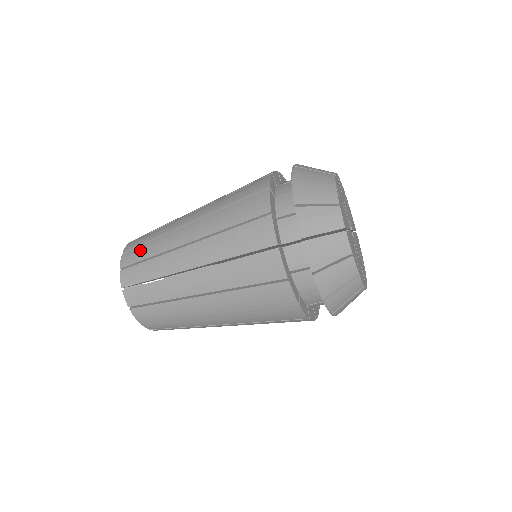
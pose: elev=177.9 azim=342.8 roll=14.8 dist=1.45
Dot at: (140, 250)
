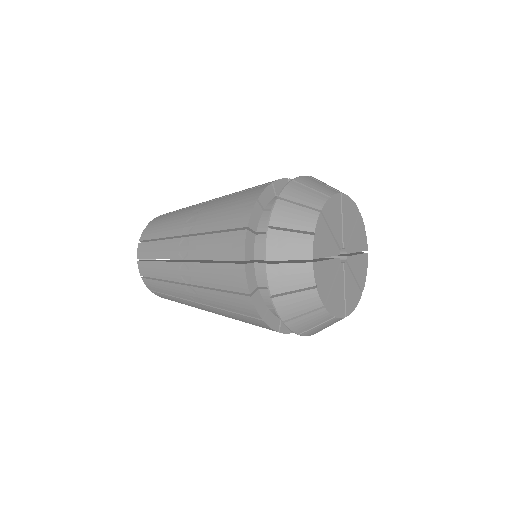
Dot at: (156, 229)
